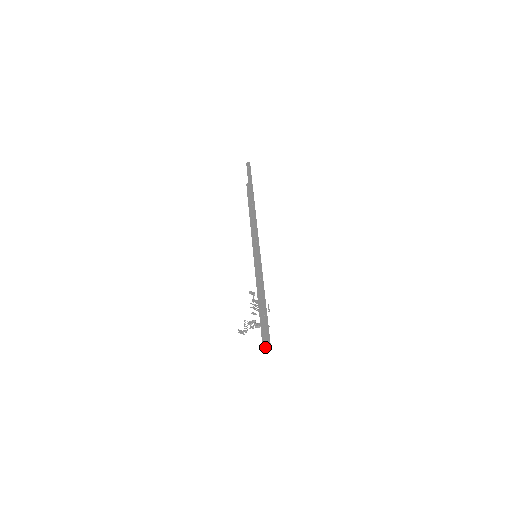
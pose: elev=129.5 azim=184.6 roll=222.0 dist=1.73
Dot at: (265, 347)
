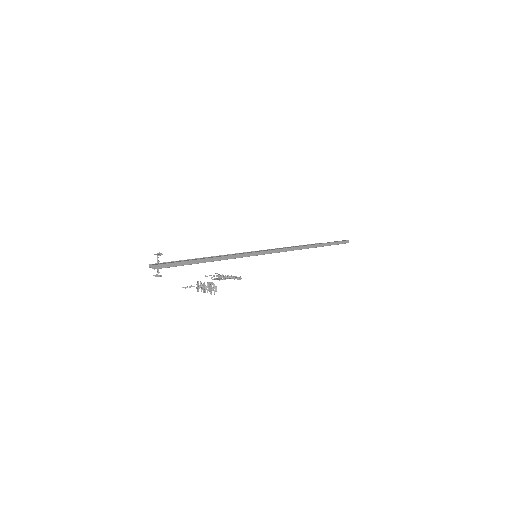
Dot at: (153, 266)
